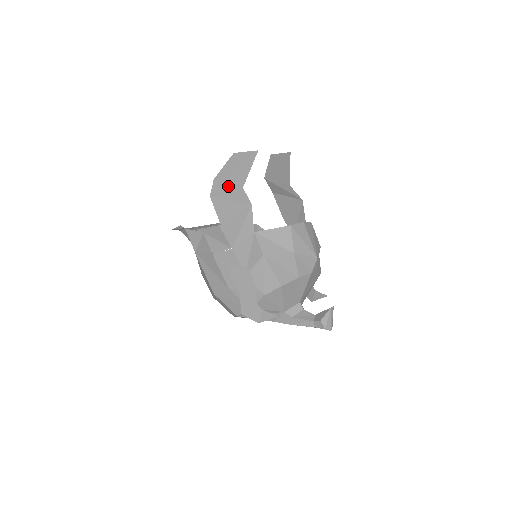
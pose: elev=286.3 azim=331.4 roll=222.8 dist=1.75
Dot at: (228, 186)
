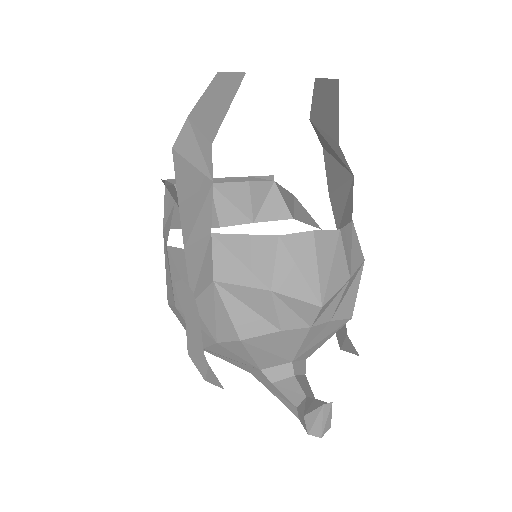
Dot at: (197, 135)
